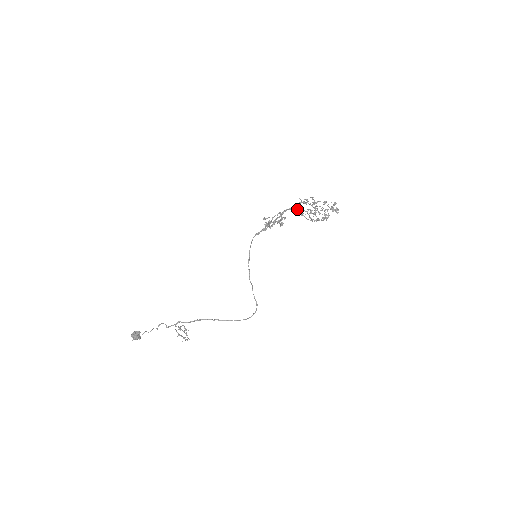
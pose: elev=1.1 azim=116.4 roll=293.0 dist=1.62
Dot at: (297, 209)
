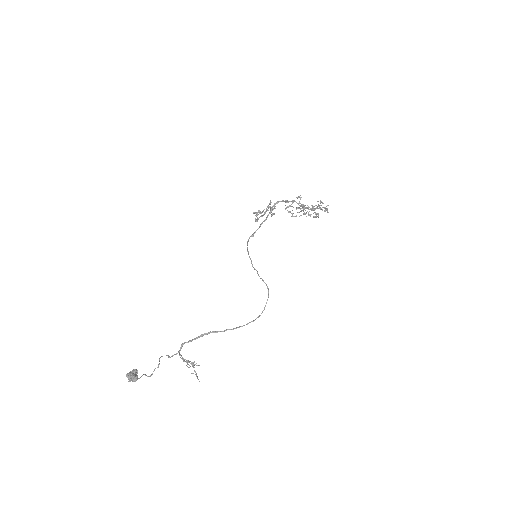
Dot at: occluded
